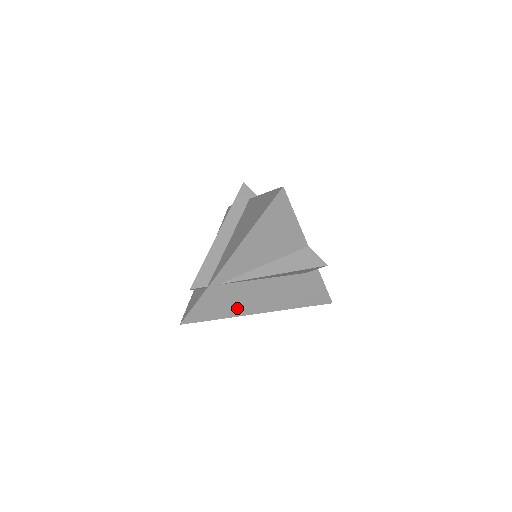
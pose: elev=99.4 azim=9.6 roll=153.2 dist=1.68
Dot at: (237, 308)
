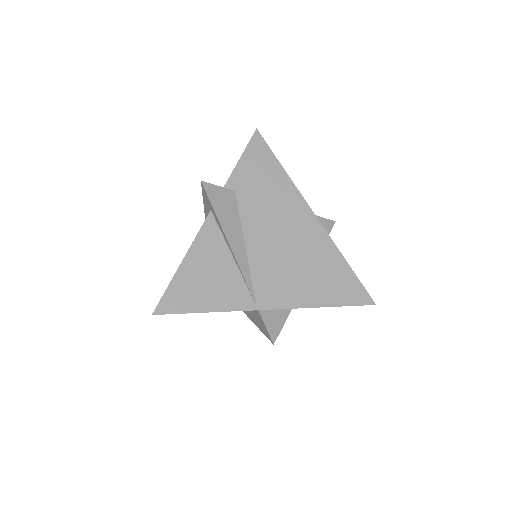
Dot at: occluded
